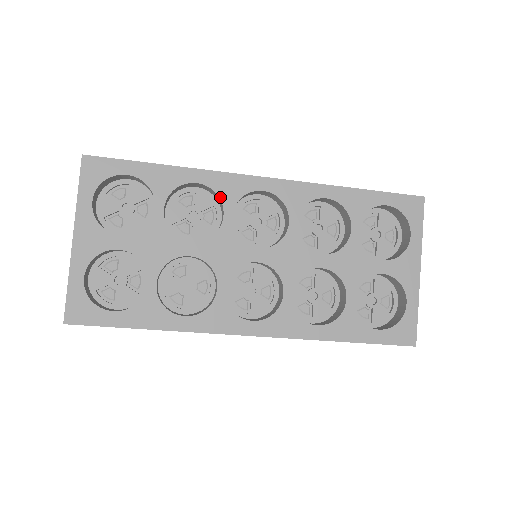
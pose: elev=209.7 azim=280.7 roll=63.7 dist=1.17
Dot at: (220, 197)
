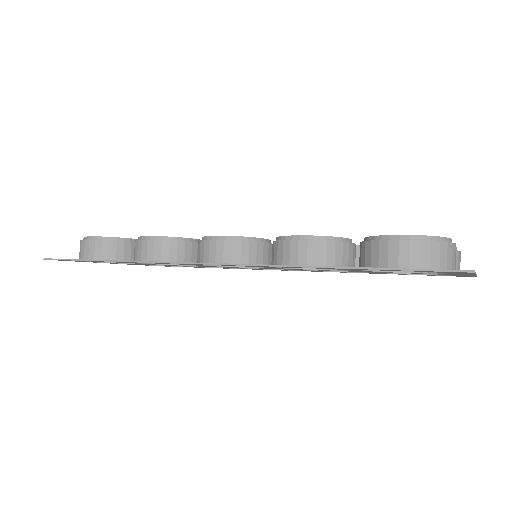
Dot at: (180, 264)
